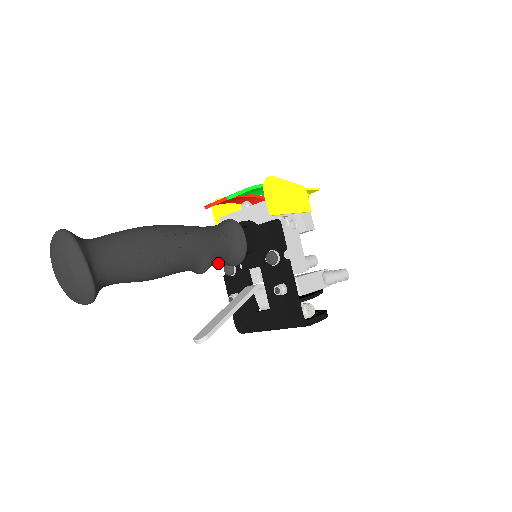
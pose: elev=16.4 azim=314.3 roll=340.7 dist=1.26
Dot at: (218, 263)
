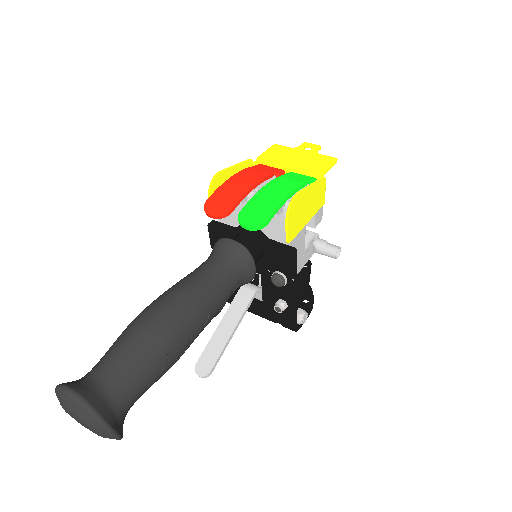
Dot at: occluded
